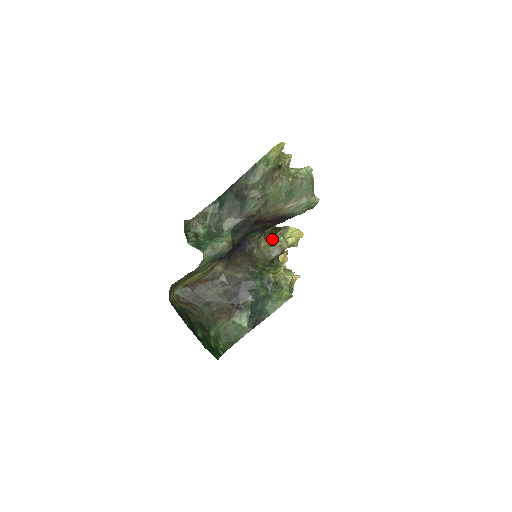
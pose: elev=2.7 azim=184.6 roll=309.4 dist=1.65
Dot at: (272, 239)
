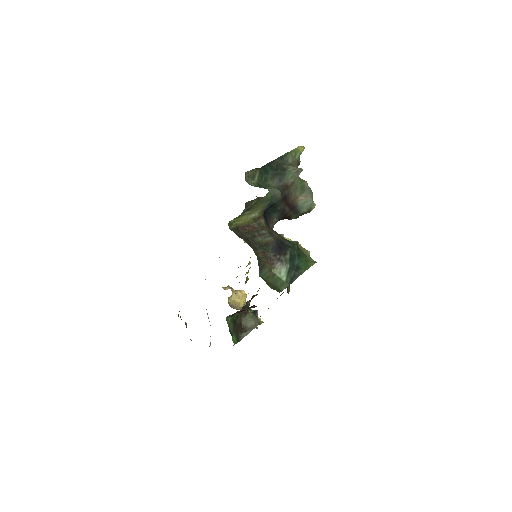
Dot at: occluded
